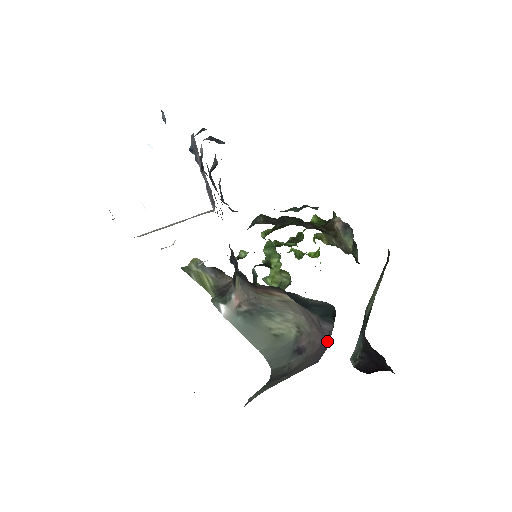
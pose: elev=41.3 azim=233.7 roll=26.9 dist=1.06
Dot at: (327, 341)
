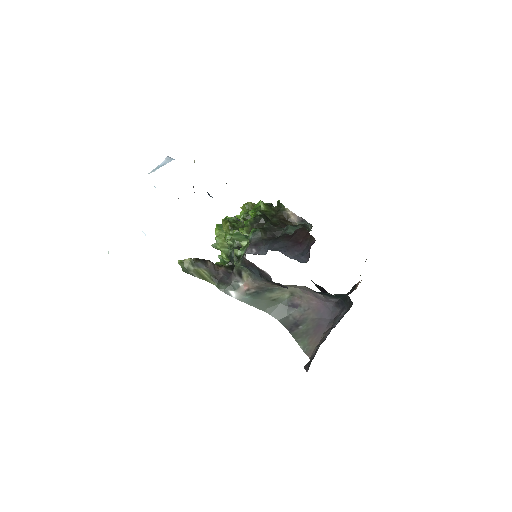
Dot at: (331, 305)
